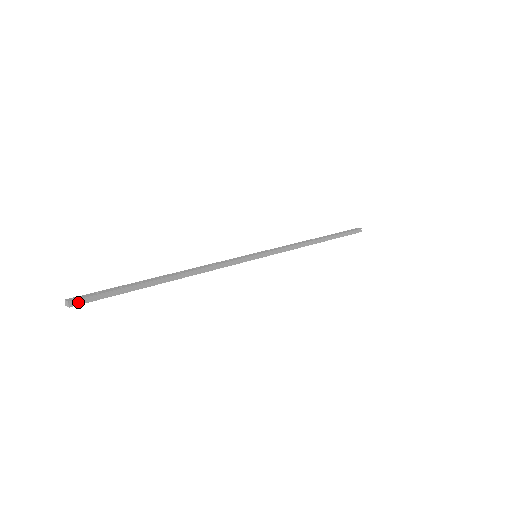
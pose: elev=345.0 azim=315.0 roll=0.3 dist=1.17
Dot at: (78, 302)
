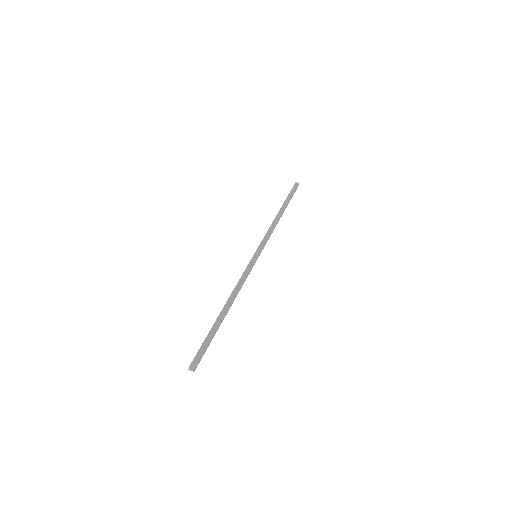
Dot at: (196, 365)
